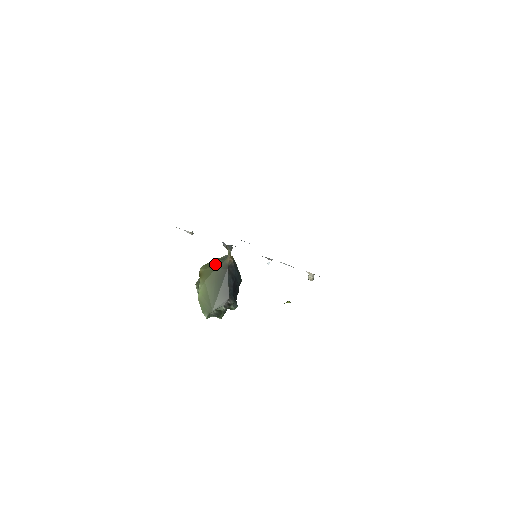
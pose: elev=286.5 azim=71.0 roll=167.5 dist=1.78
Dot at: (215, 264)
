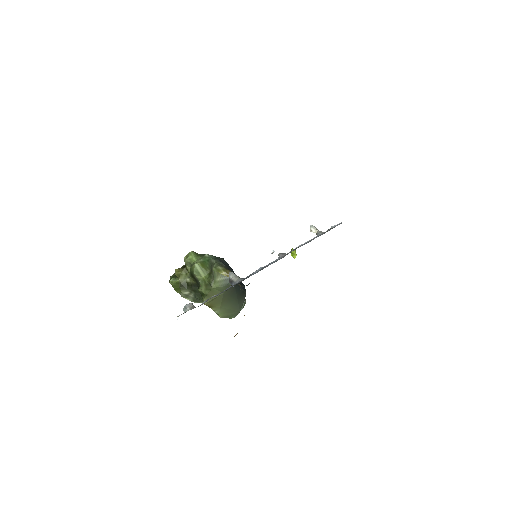
Dot at: (219, 291)
